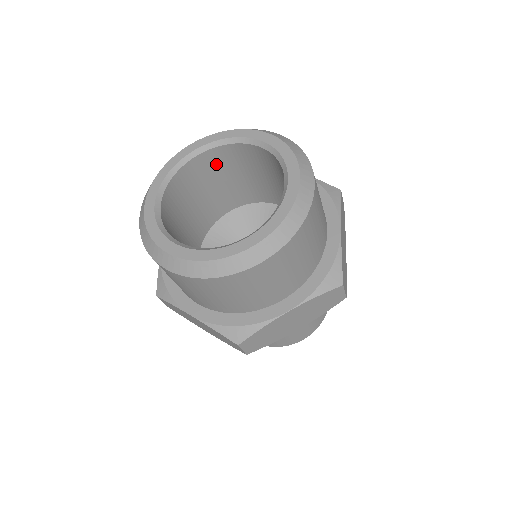
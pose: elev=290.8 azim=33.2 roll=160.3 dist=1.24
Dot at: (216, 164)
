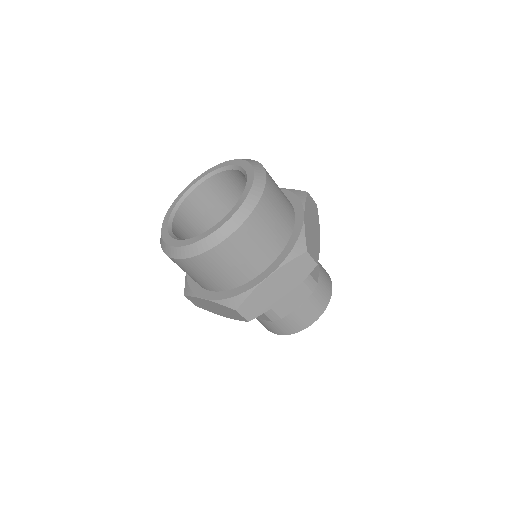
Dot at: (185, 224)
